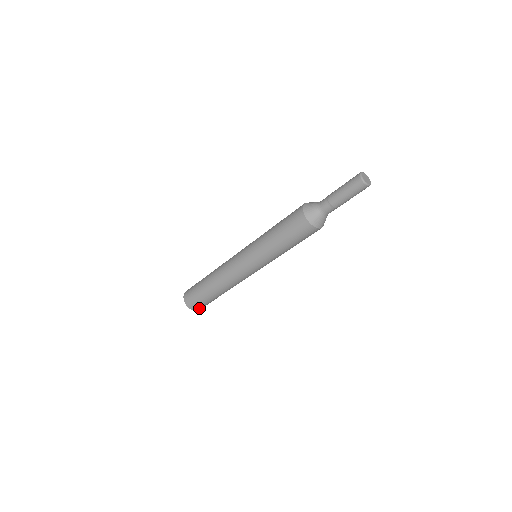
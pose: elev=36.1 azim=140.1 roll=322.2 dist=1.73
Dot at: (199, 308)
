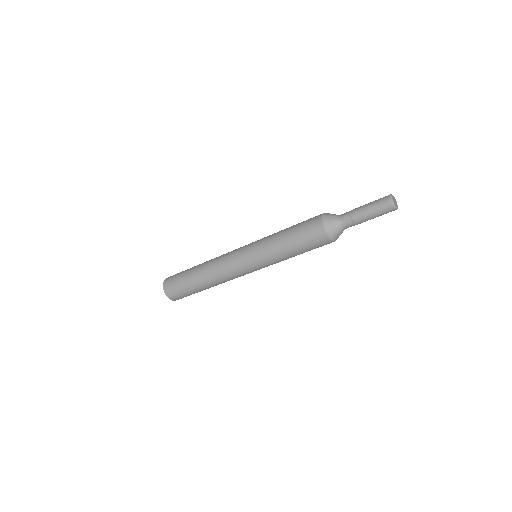
Dot at: (172, 294)
